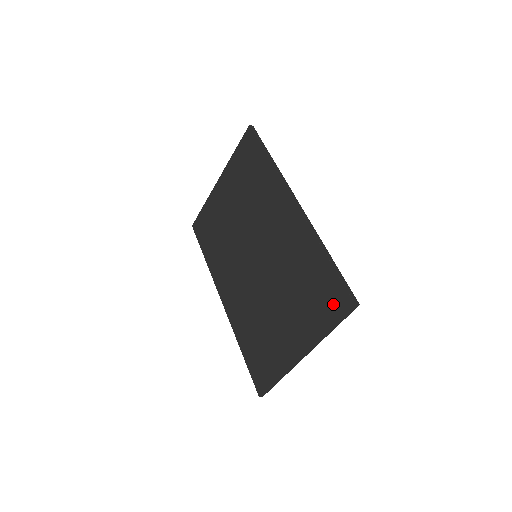
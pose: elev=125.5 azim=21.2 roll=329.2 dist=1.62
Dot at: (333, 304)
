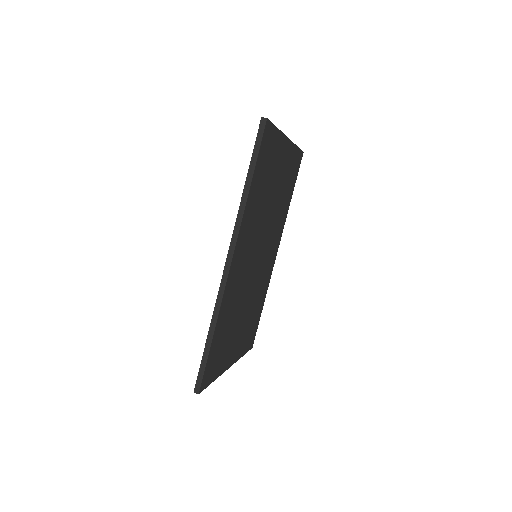
Dot at: occluded
